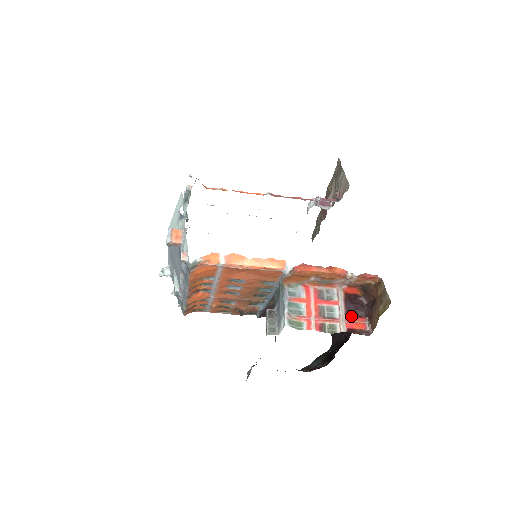
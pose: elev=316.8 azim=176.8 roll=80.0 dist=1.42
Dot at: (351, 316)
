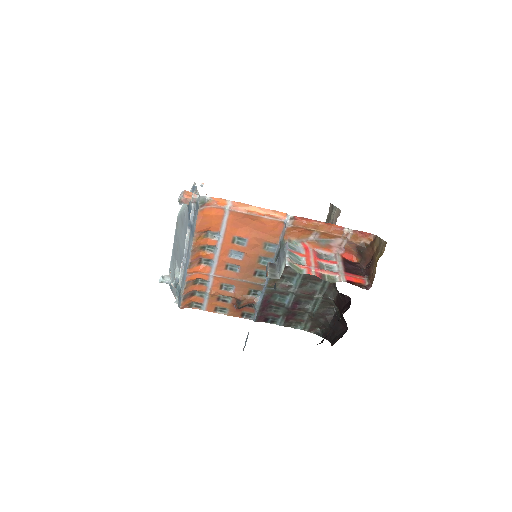
Dot at: (350, 273)
